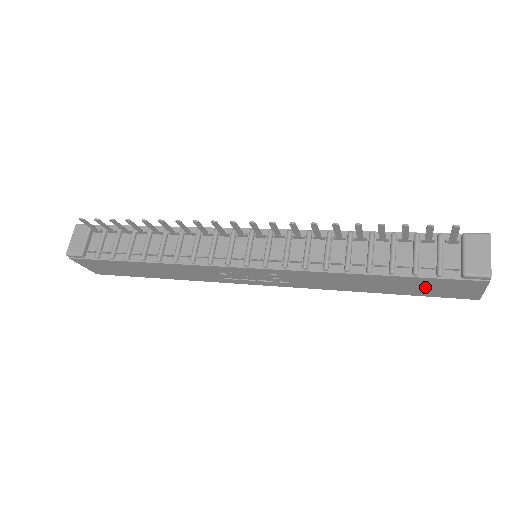
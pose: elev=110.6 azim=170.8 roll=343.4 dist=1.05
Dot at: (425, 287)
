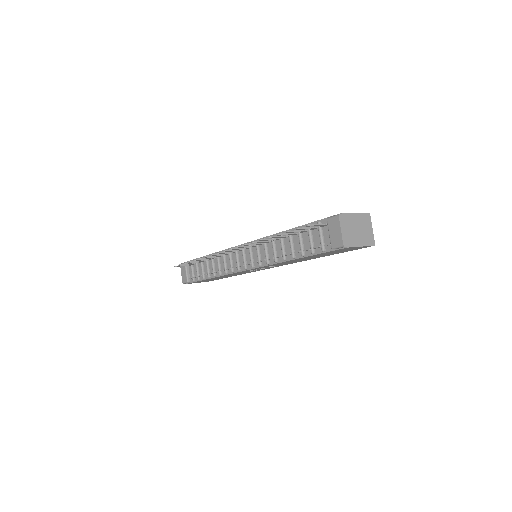
Dot at: occluded
